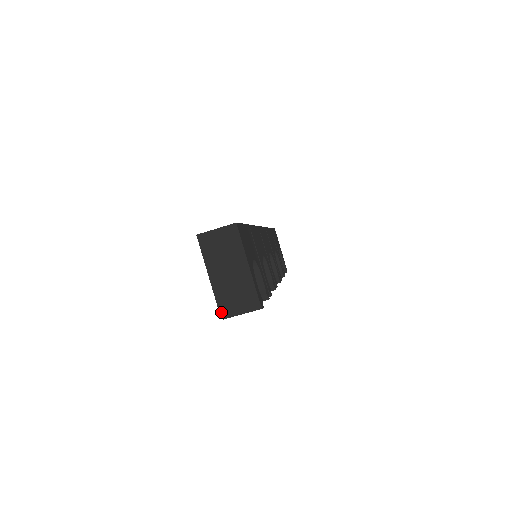
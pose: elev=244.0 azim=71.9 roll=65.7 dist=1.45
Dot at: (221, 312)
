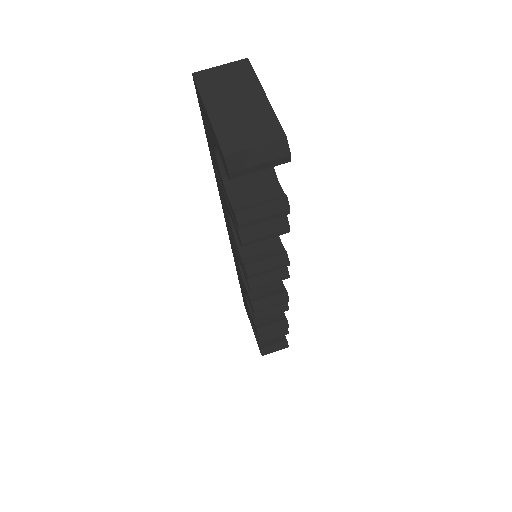
Dot at: (226, 154)
